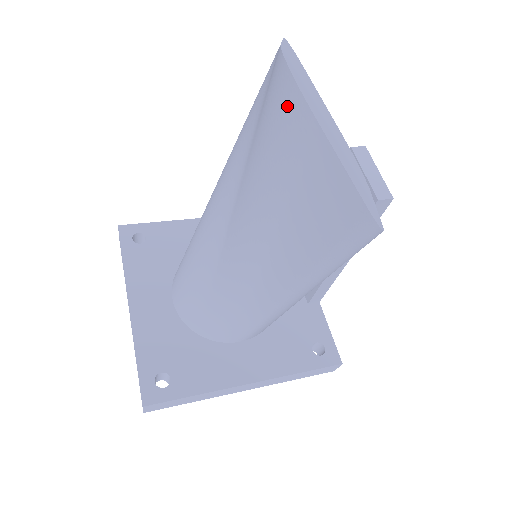
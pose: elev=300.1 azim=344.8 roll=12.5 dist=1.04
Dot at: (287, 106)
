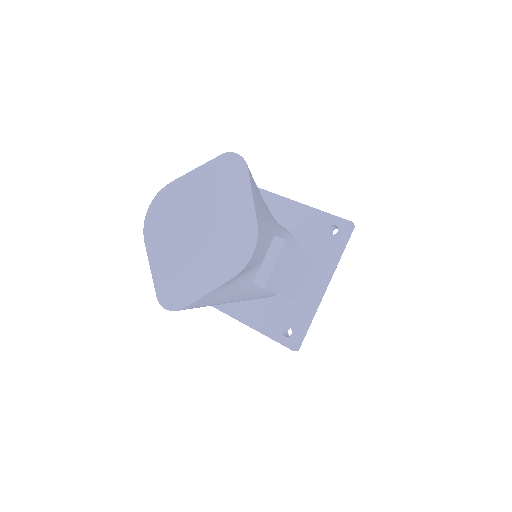
Dot at: occluded
